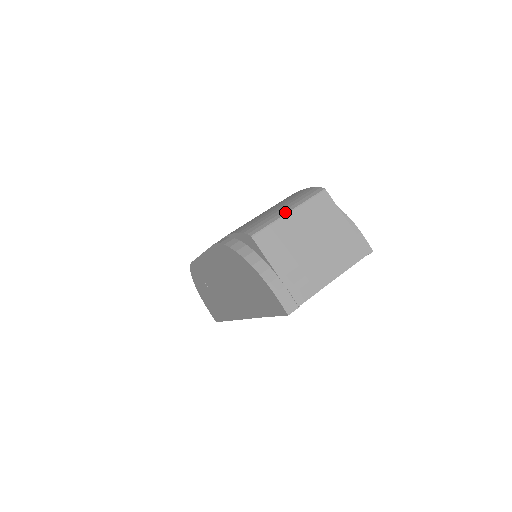
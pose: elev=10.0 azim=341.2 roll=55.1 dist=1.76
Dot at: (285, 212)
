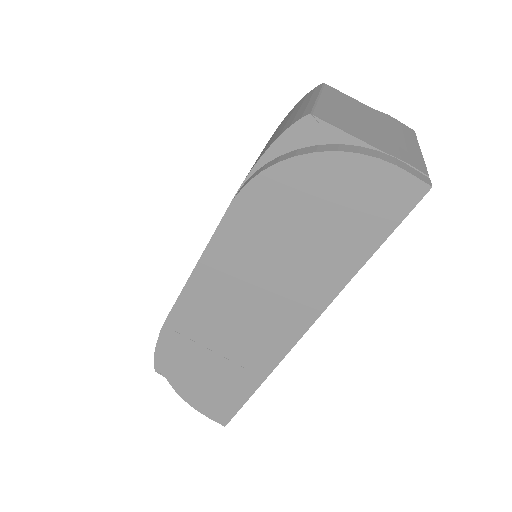
Dot at: (314, 98)
